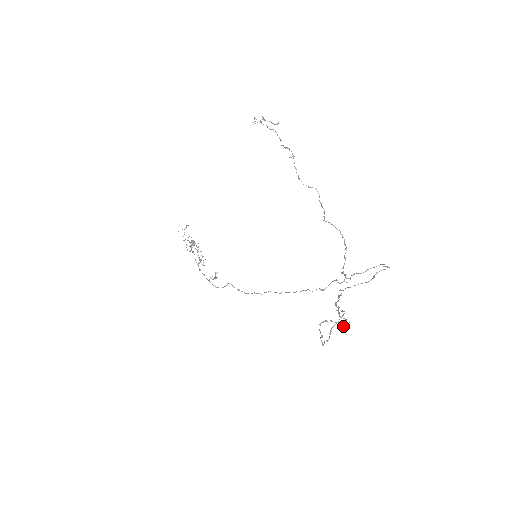
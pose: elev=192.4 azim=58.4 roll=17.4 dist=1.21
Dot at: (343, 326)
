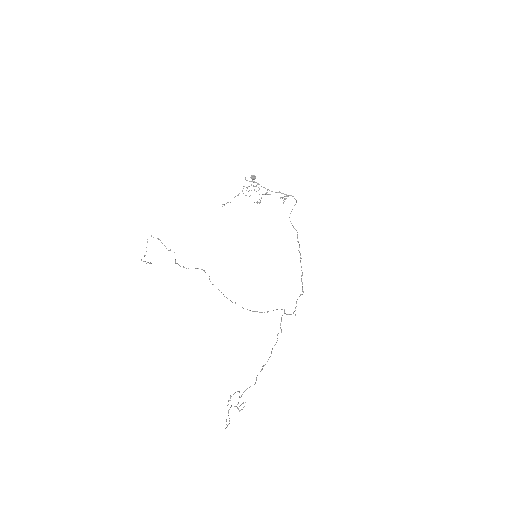
Dot at: (227, 425)
